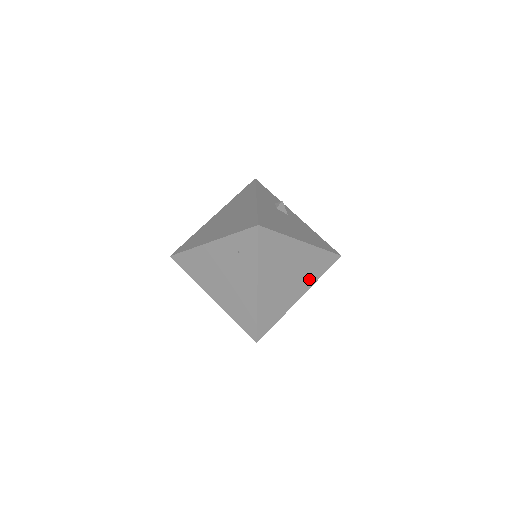
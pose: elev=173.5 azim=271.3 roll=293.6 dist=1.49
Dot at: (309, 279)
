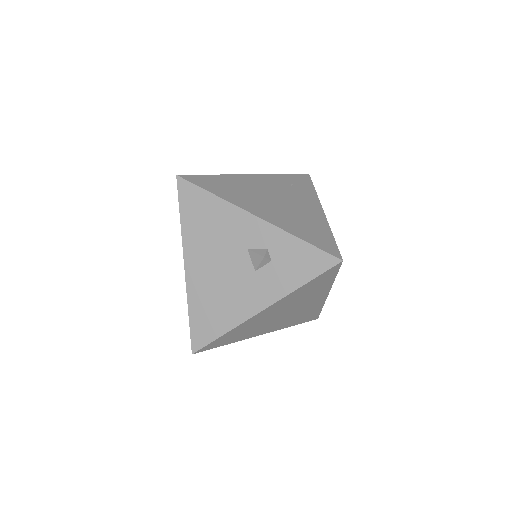
Dot at: occluded
